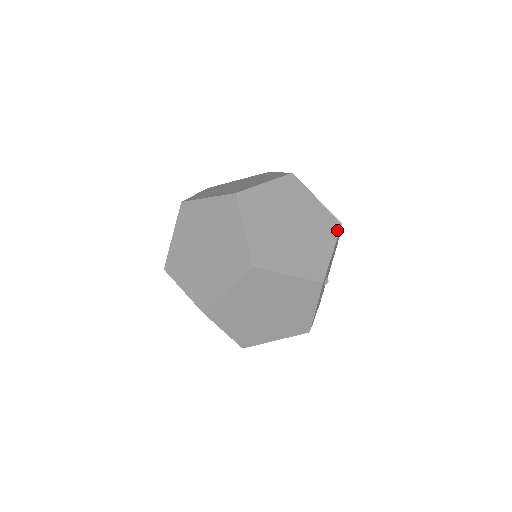
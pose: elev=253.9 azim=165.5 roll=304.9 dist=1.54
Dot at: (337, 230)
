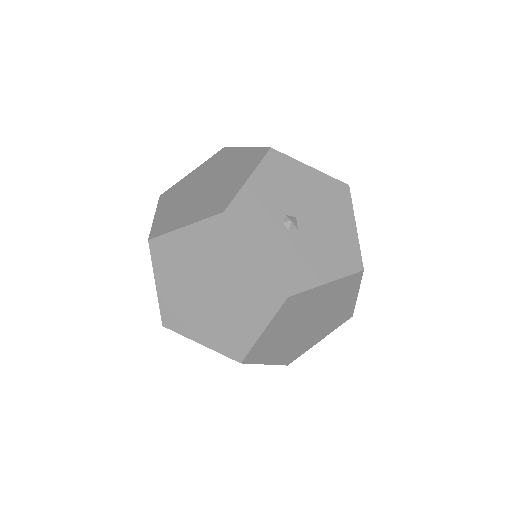
Dot at: (262, 156)
